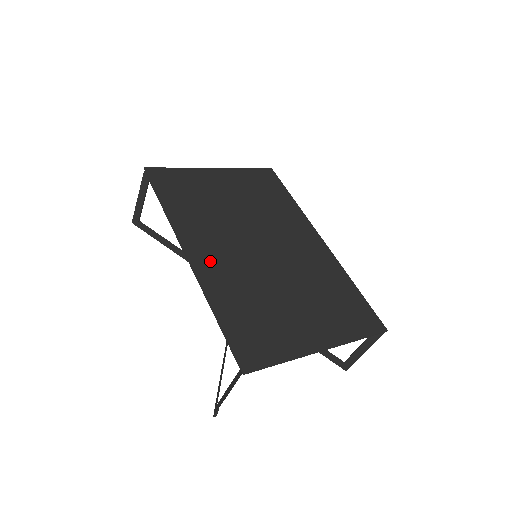
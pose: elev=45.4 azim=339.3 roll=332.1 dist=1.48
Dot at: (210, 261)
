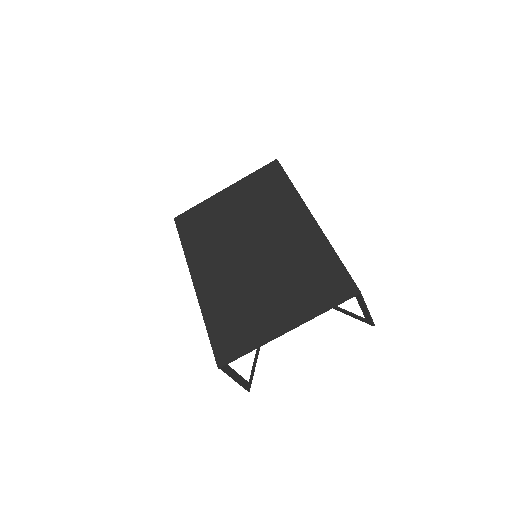
Dot at: (208, 281)
